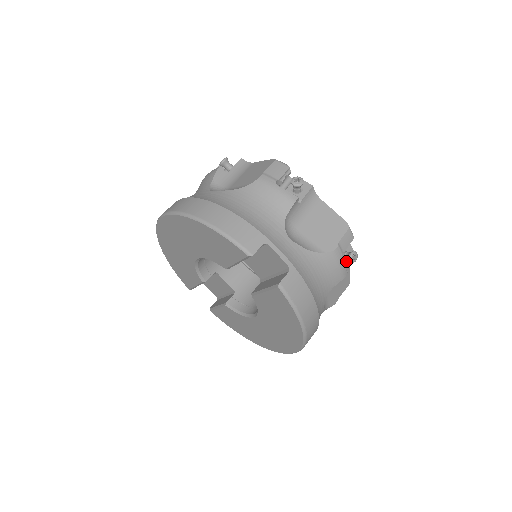
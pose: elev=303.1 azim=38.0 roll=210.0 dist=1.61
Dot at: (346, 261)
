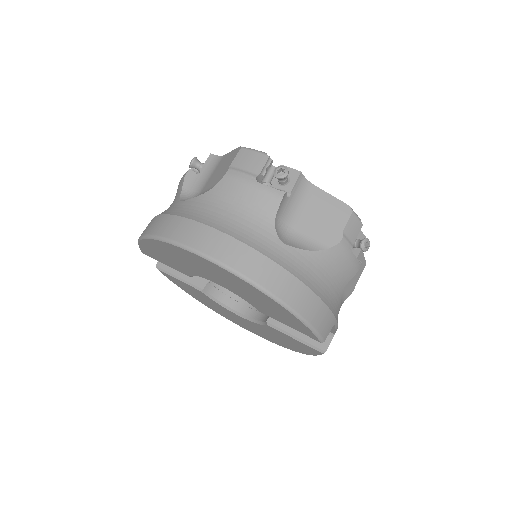
Dot at: occluded
